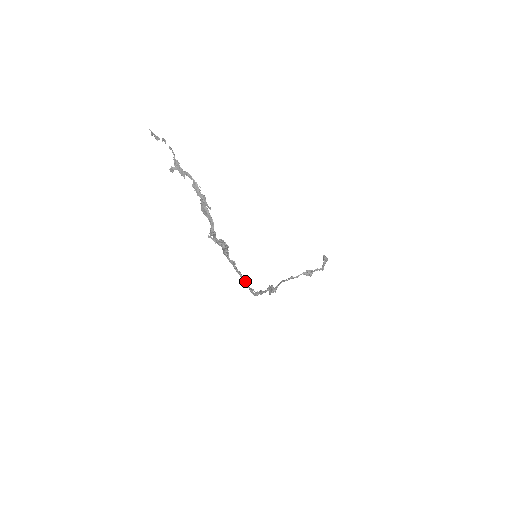
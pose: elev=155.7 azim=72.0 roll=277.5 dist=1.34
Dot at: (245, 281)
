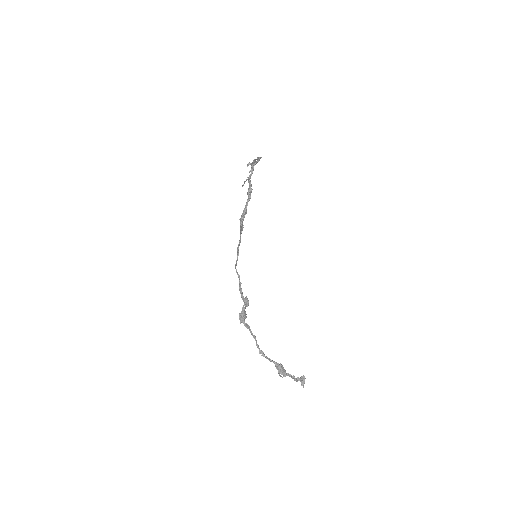
Dot at: occluded
